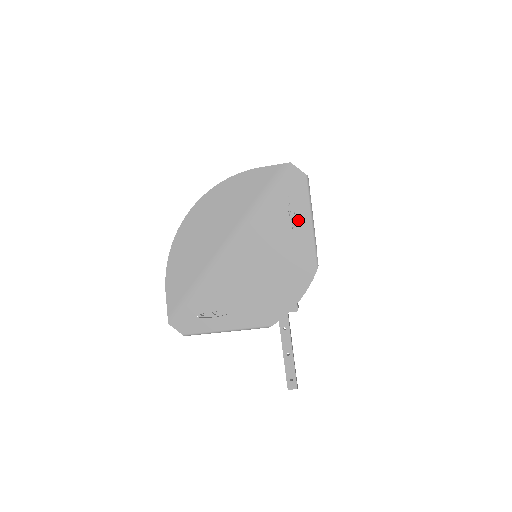
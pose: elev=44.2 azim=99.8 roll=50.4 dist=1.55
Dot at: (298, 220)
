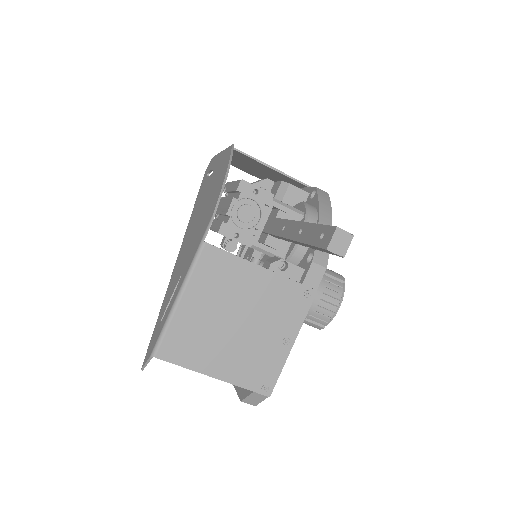
Dot at: (214, 167)
